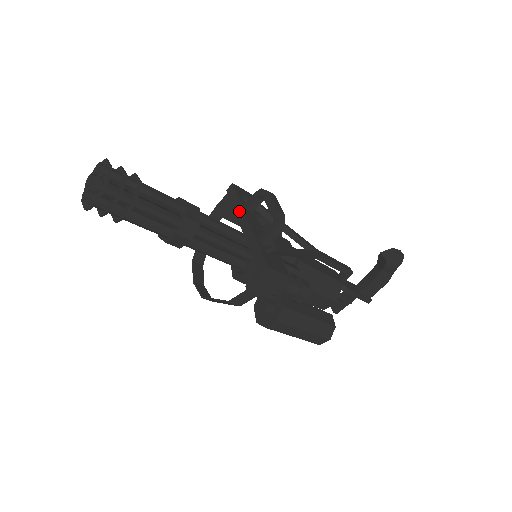
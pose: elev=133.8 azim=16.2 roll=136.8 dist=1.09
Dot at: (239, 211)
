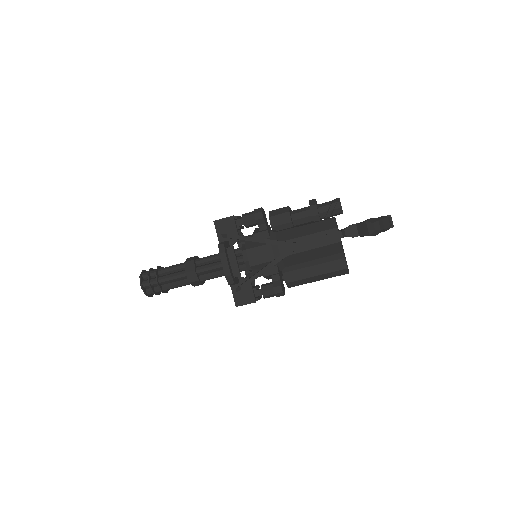
Dot at: occluded
